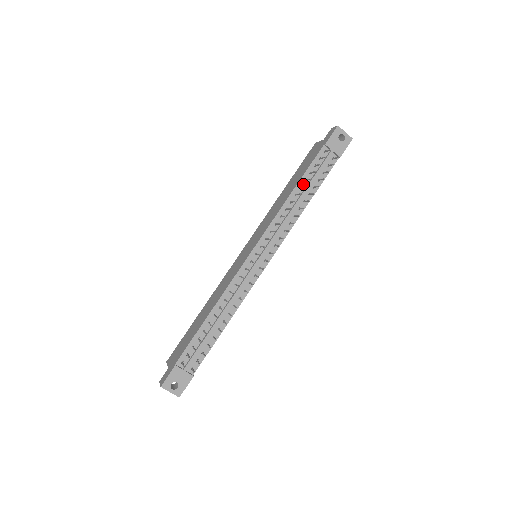
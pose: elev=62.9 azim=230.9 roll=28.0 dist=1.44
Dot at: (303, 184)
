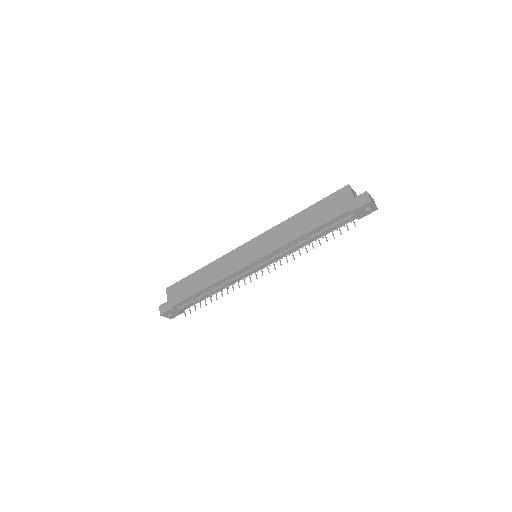
Dot at: (316, 231)
